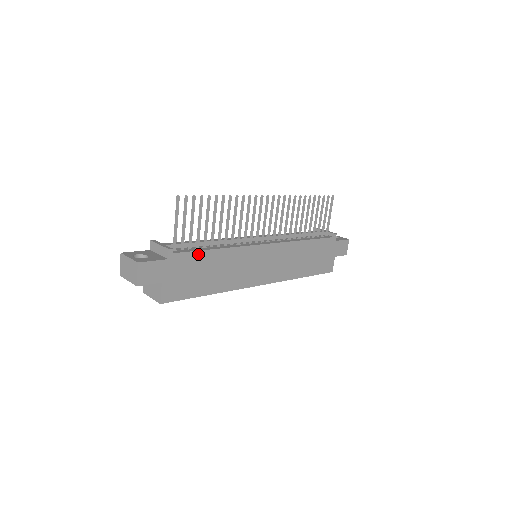
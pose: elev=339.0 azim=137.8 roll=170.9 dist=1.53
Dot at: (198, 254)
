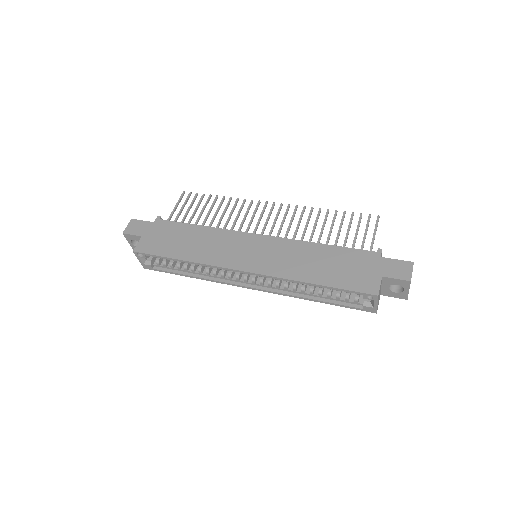
Dot at: (181, 225)
